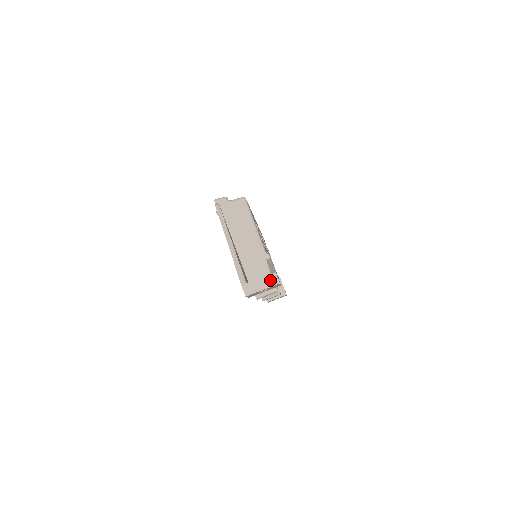
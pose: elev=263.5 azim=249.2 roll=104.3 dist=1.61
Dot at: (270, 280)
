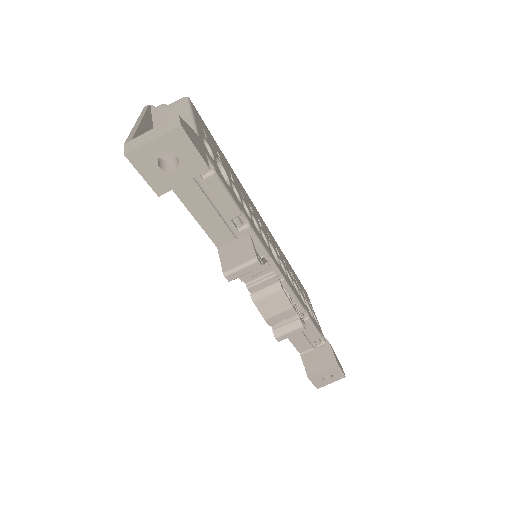
Dot at: (167, 126)
